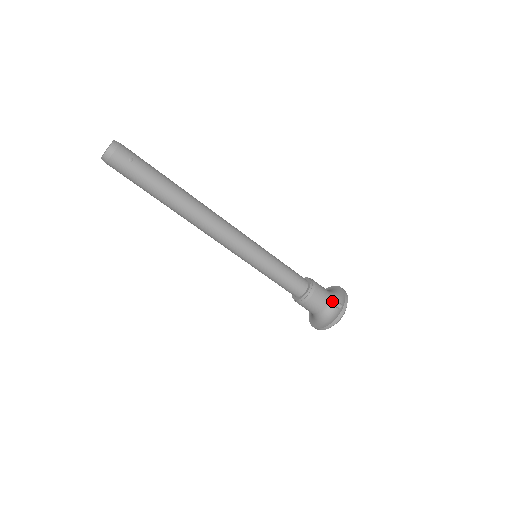
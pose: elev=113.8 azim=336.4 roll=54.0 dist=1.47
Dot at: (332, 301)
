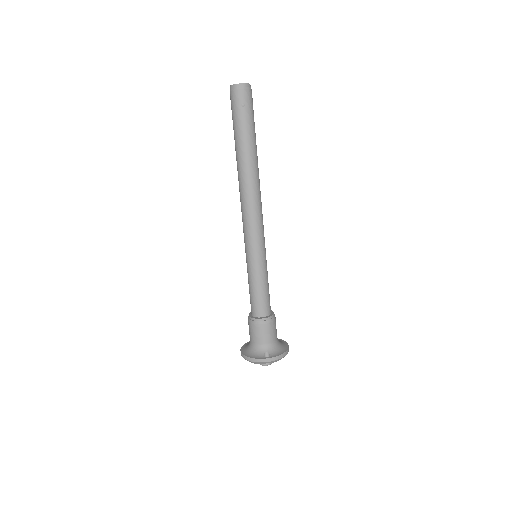
Dot at: (268, 347)
